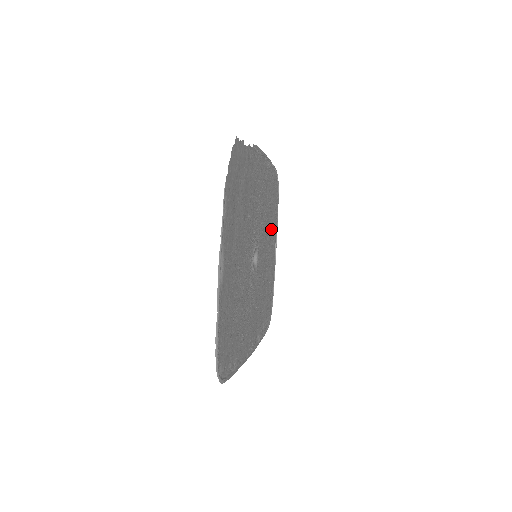
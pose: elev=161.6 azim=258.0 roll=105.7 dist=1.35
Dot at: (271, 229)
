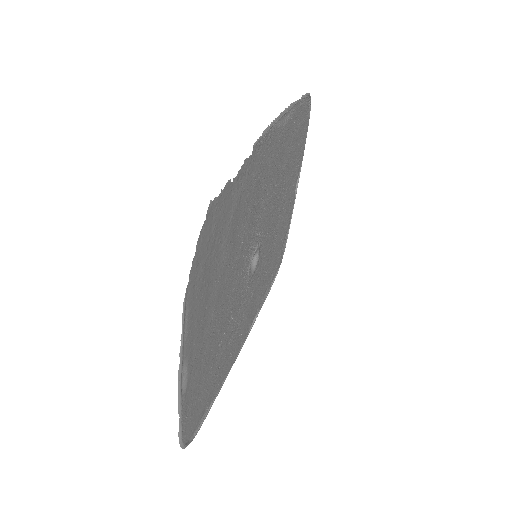
Dot at: (289, 180)
